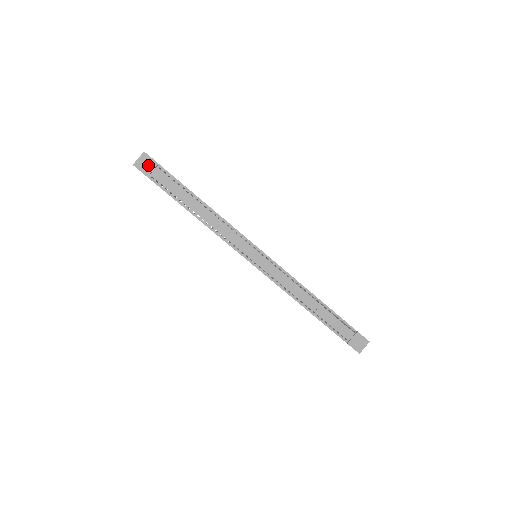
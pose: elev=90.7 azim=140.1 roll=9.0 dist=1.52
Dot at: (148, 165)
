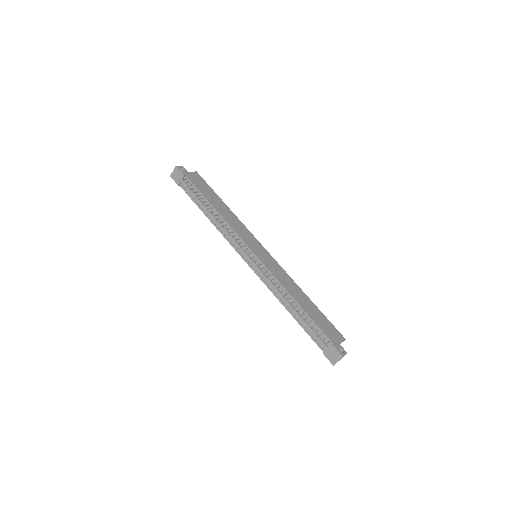
Dot at: (178, 176)
